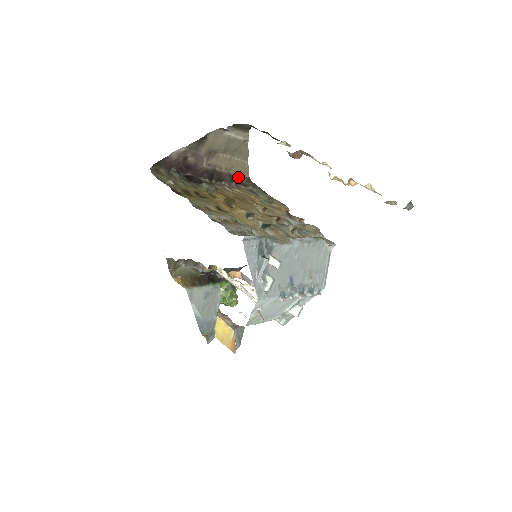
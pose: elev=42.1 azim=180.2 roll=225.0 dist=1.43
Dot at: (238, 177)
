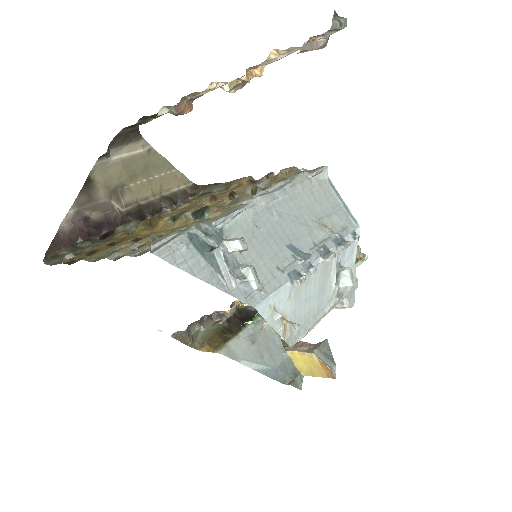
Dot at: (179, 193)
